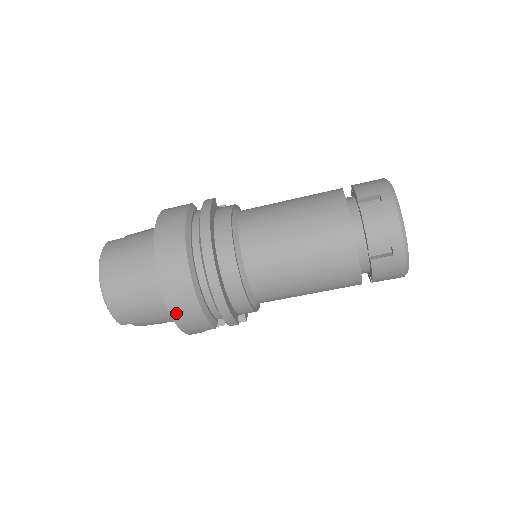
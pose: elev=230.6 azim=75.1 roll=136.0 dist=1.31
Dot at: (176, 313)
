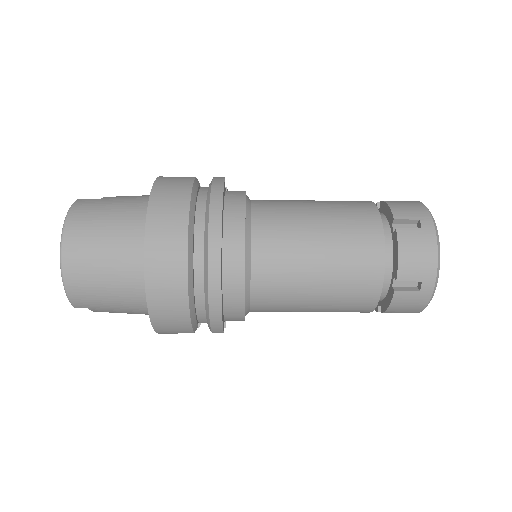
Dot at: (156, 309)
